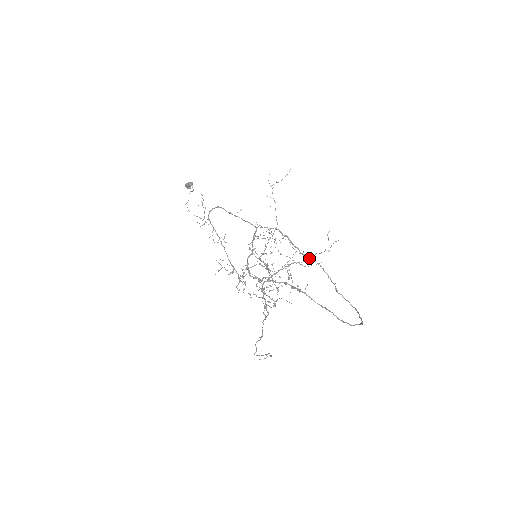
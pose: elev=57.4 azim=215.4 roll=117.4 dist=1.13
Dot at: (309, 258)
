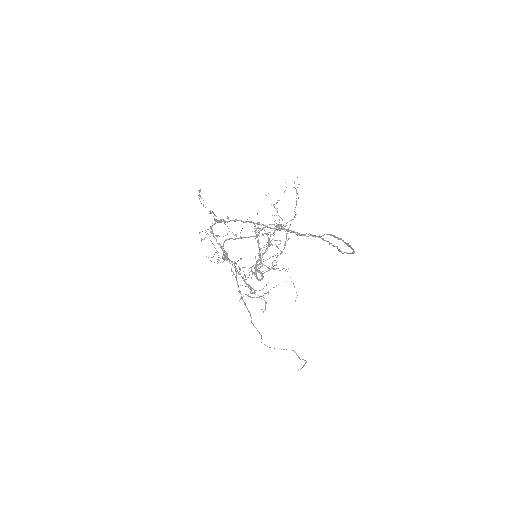
Dot at: occluded
